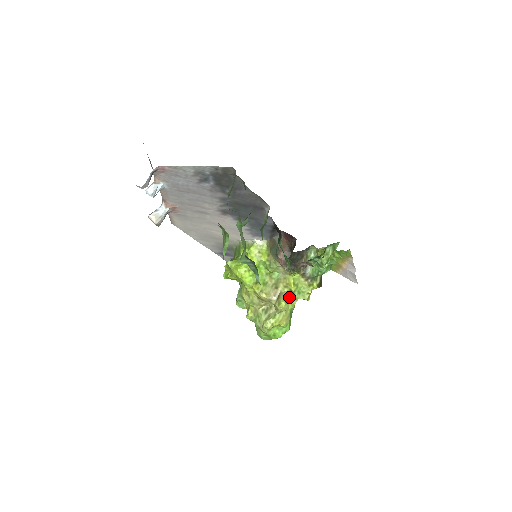
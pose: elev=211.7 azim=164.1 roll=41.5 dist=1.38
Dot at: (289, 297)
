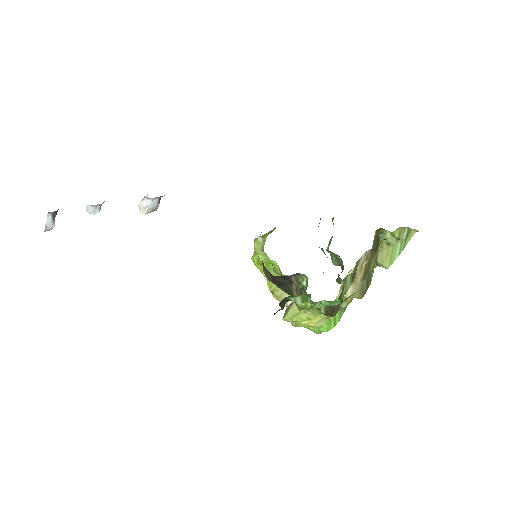
Dot at: (301, 310)
